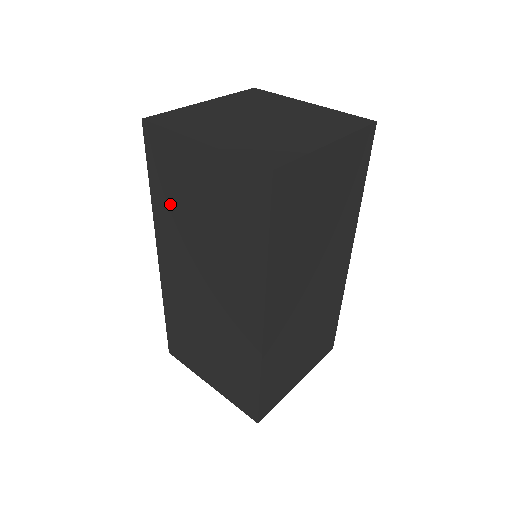
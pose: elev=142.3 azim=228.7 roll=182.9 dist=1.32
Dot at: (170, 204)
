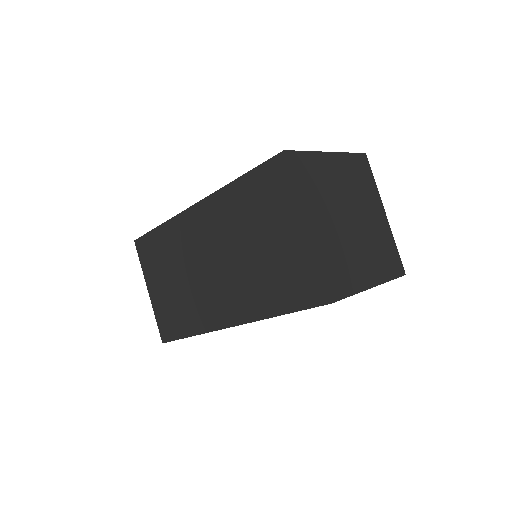
Dot at: (242, 206)
